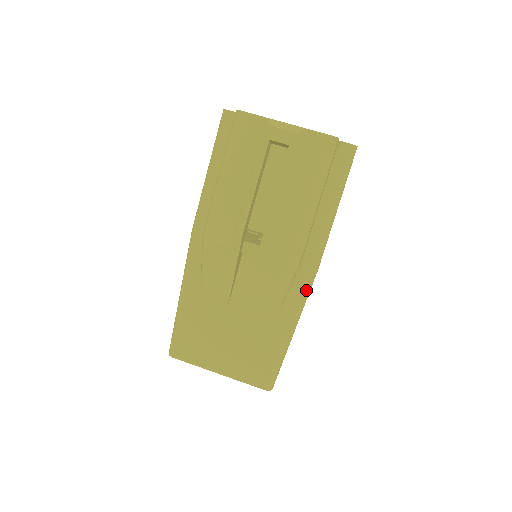
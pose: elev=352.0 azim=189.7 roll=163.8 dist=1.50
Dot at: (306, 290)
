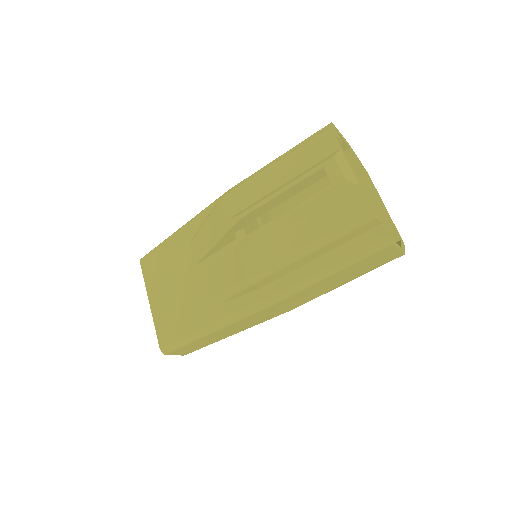
Dot at: (248, 310)
